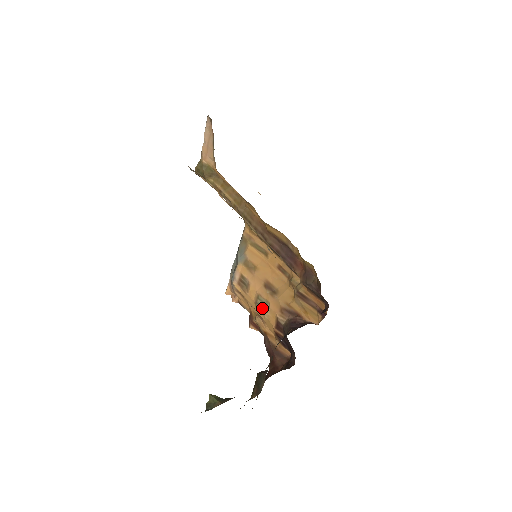
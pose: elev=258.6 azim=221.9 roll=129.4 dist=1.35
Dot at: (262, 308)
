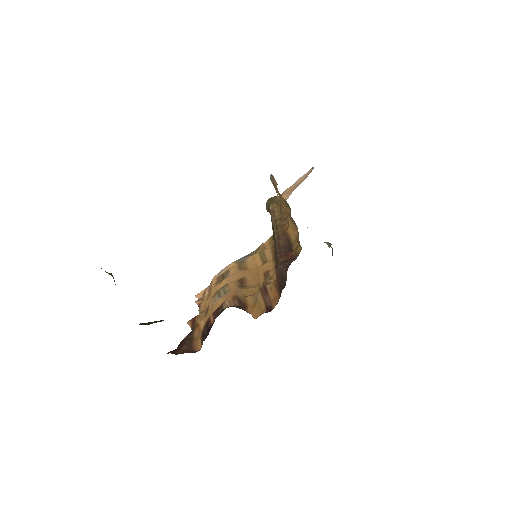
Dot at: (218, 297)
